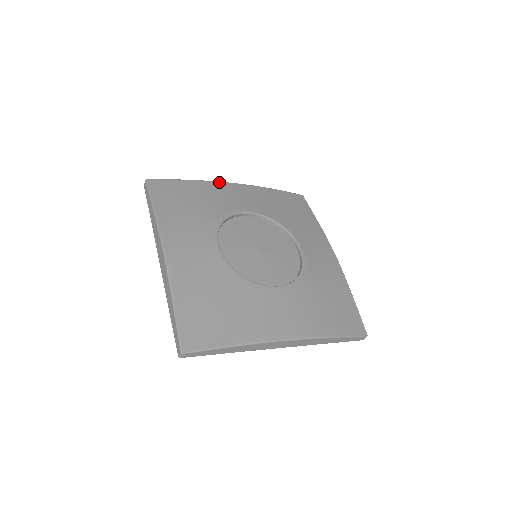
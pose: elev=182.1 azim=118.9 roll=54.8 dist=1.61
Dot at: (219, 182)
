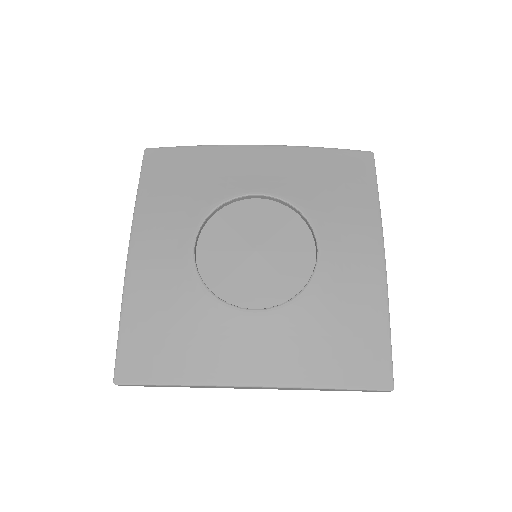
Dot at: (236, 146)
